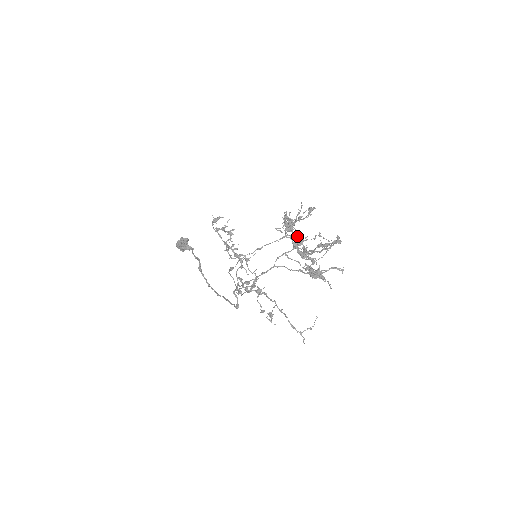
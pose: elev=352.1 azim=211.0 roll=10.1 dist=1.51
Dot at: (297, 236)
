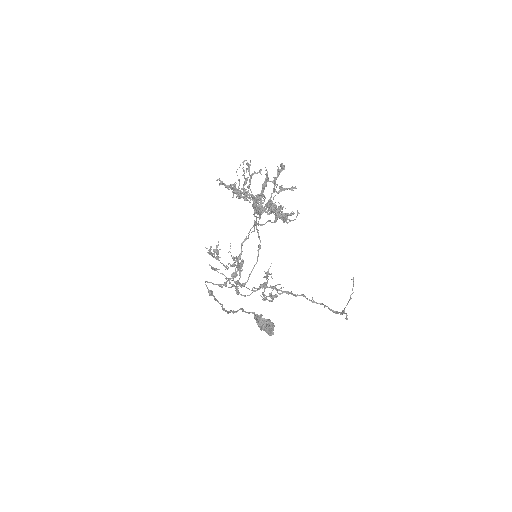
Dot at: occluded
